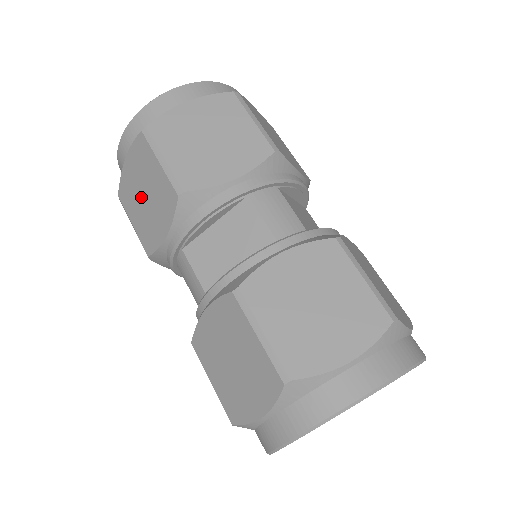
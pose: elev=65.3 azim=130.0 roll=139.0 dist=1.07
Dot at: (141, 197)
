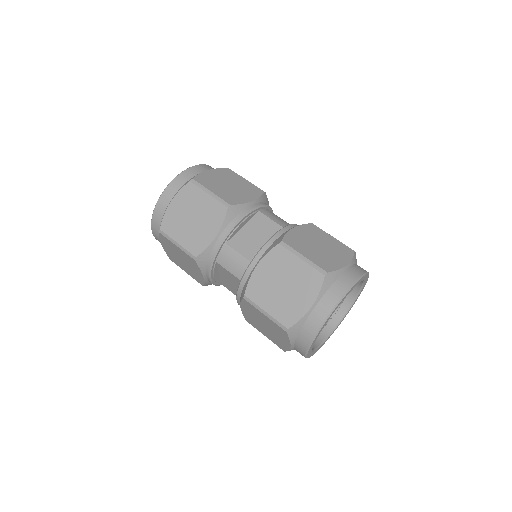
Dot at: (188, 220)
